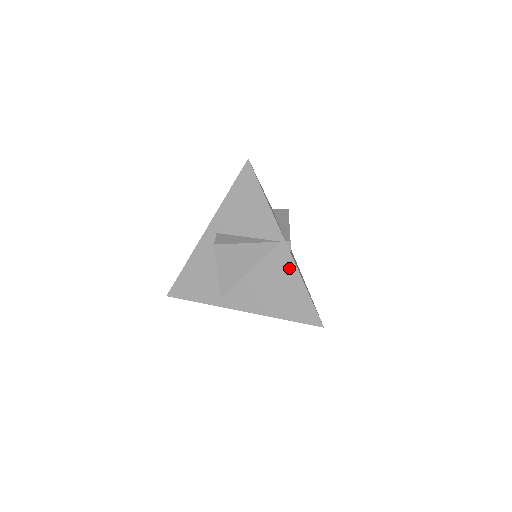
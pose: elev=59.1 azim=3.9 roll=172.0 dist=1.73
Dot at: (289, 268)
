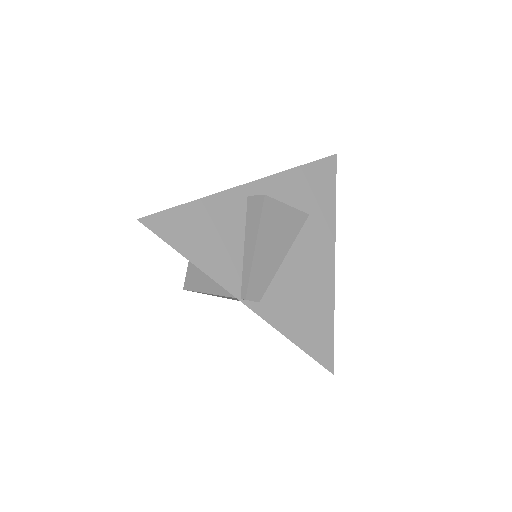
Dot at: occluded
